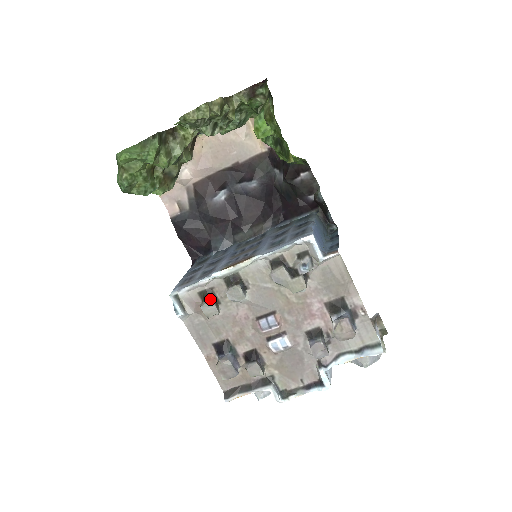
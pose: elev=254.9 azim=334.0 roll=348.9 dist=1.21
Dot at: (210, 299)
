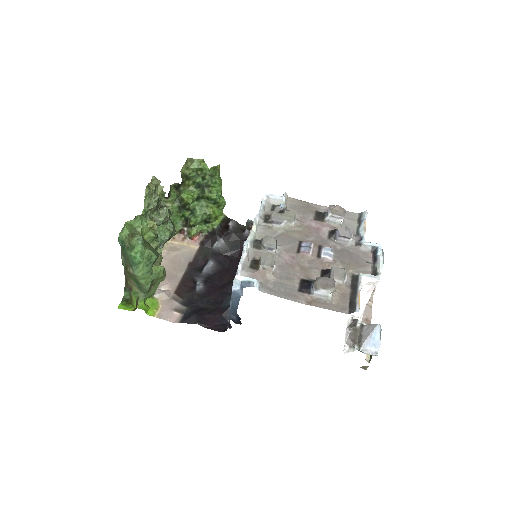
Dot at: (260, 257)
